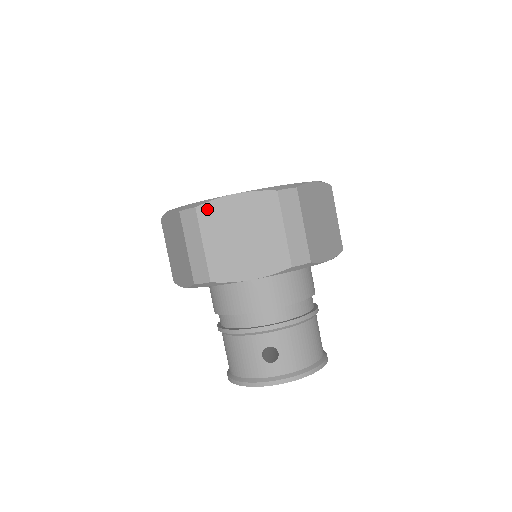
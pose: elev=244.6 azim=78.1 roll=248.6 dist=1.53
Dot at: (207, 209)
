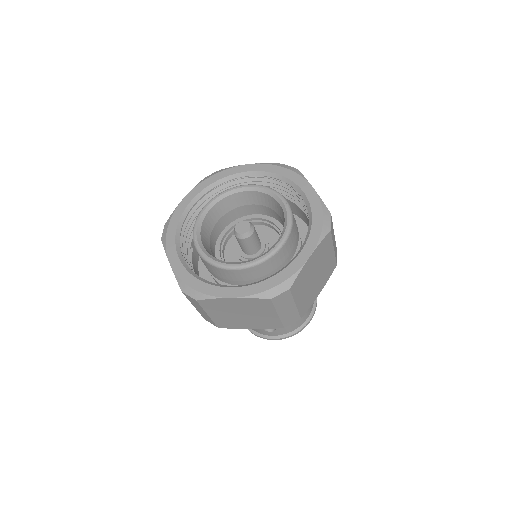
Dot at: (207, 302)
